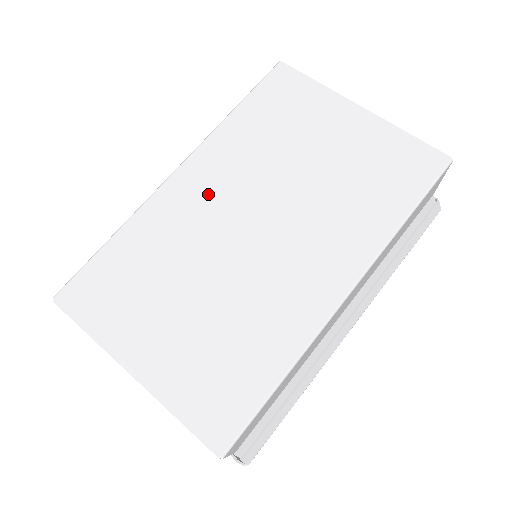
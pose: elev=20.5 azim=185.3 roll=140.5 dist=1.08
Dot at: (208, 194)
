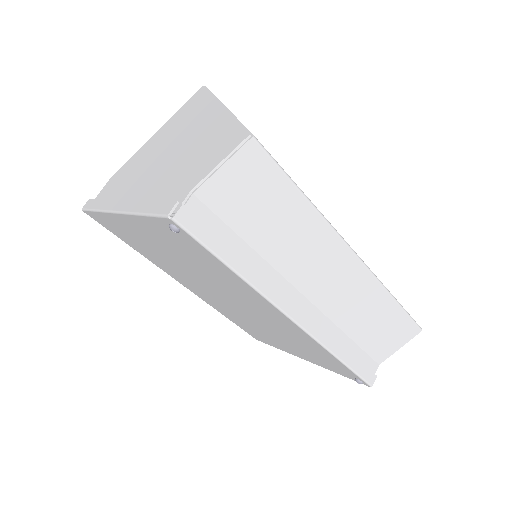
Dot at: occluded
